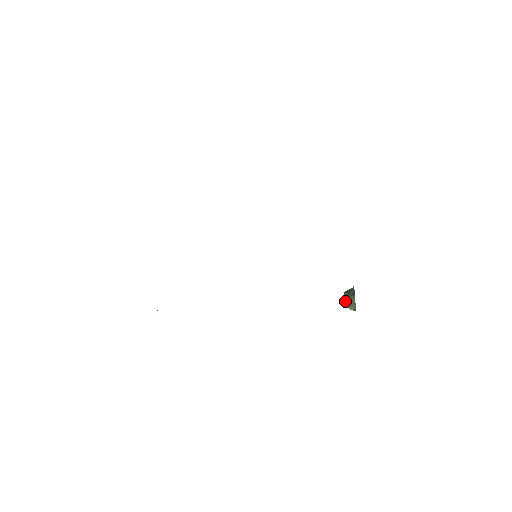
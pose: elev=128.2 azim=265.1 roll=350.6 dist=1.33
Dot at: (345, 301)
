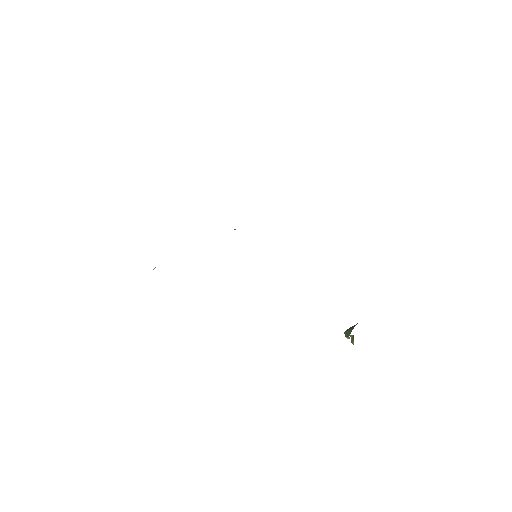
Dot at: (345, 332)
